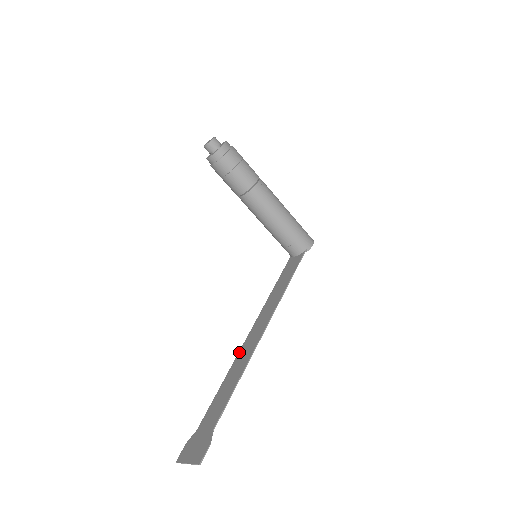
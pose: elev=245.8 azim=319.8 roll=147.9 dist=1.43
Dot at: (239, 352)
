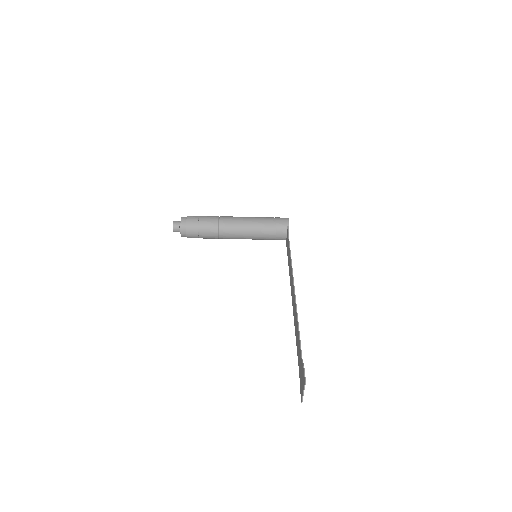
Dot at: (293, 314)
